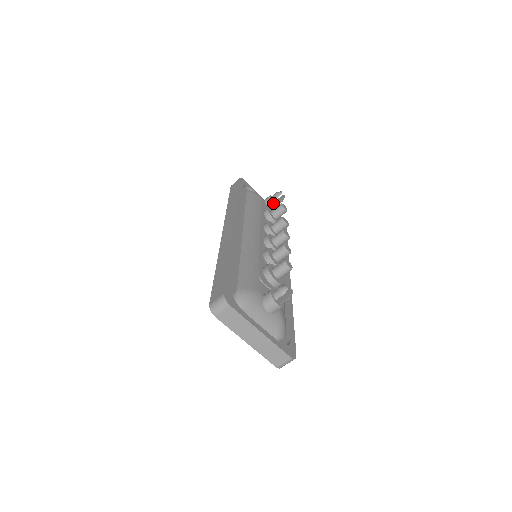
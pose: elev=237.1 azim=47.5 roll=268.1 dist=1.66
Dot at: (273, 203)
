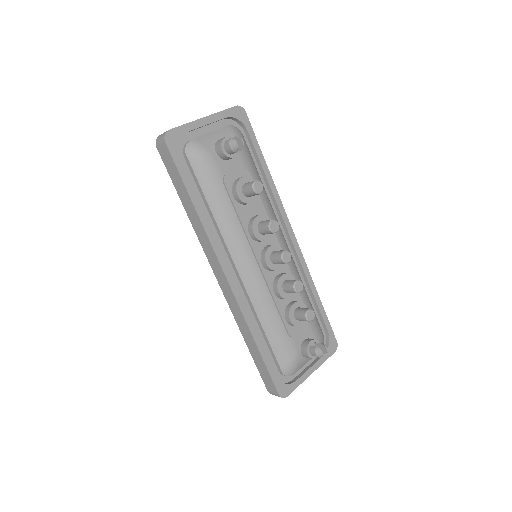
Dot at: occluded
